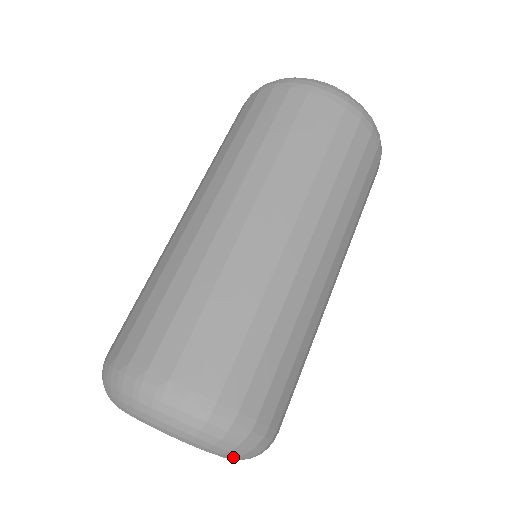
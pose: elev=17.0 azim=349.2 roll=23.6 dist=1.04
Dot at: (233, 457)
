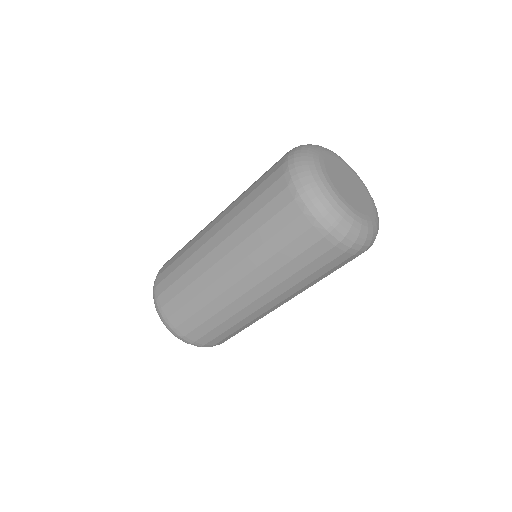
Dot at: occluded
